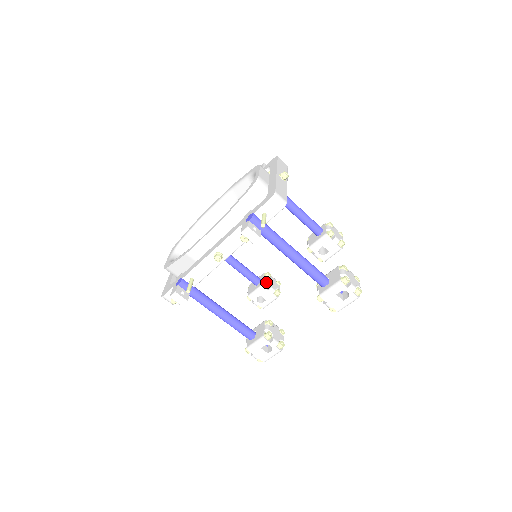
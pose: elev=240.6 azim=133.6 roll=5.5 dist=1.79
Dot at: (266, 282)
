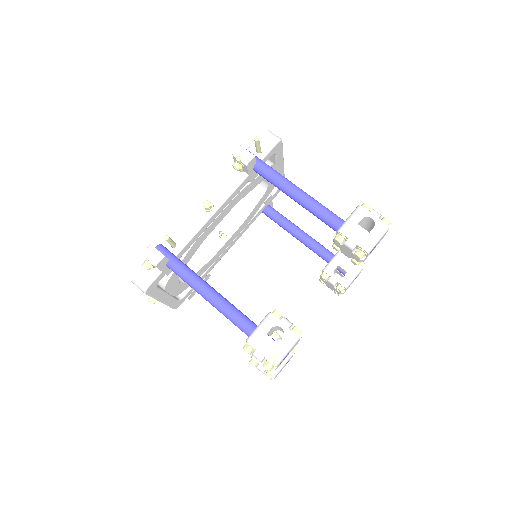
Dot at: occluded
